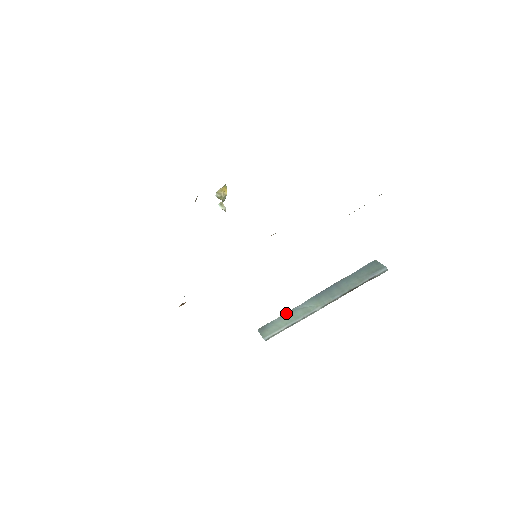
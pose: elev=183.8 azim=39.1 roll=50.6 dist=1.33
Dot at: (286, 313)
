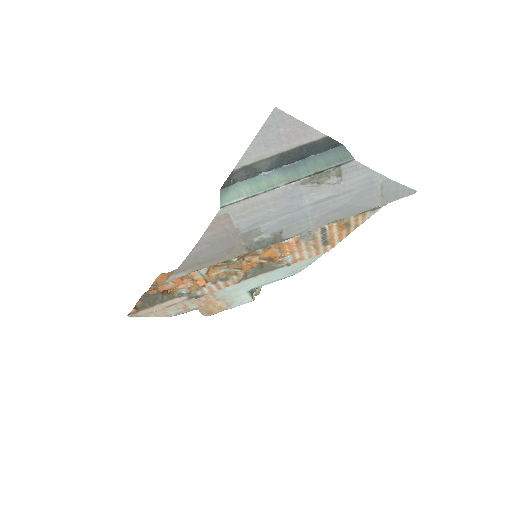
Dot at: (252, 179)
